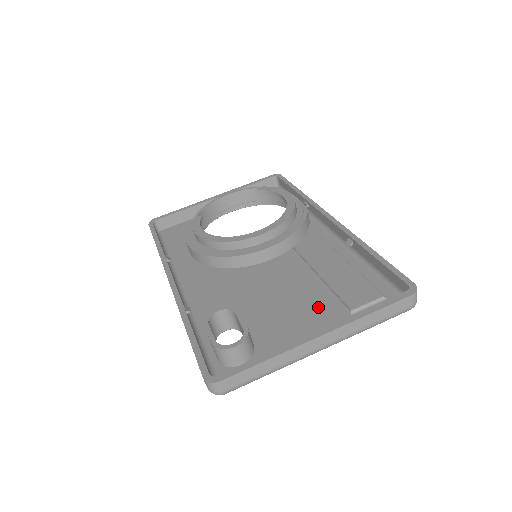
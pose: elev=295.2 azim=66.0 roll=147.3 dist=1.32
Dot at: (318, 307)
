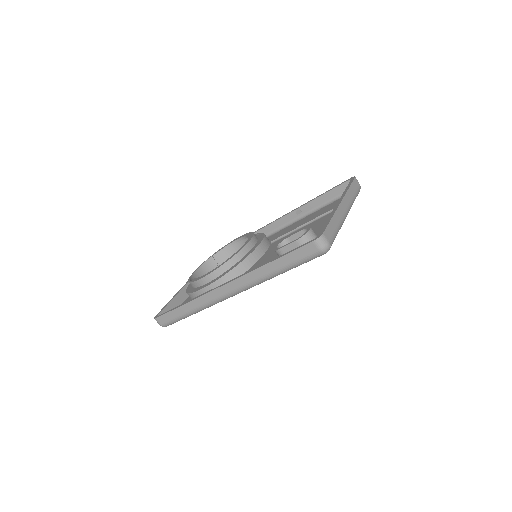
Dot at: (321, 221)
